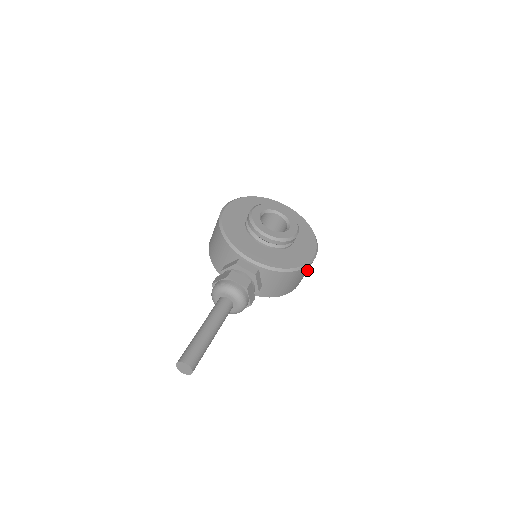
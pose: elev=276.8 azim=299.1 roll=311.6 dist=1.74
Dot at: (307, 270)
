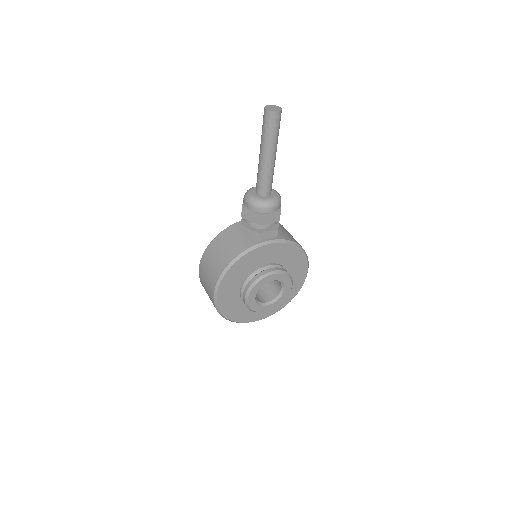
Dot at: occluded
